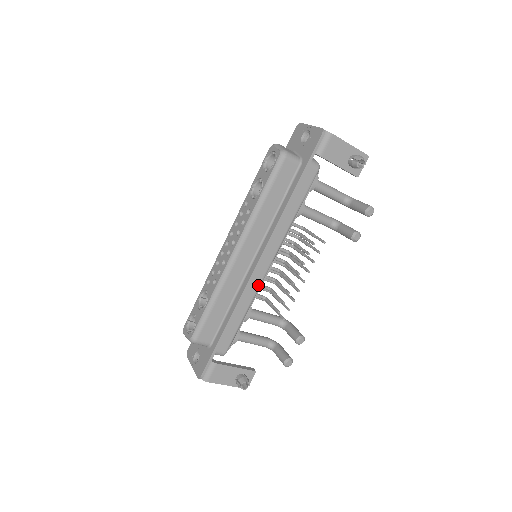
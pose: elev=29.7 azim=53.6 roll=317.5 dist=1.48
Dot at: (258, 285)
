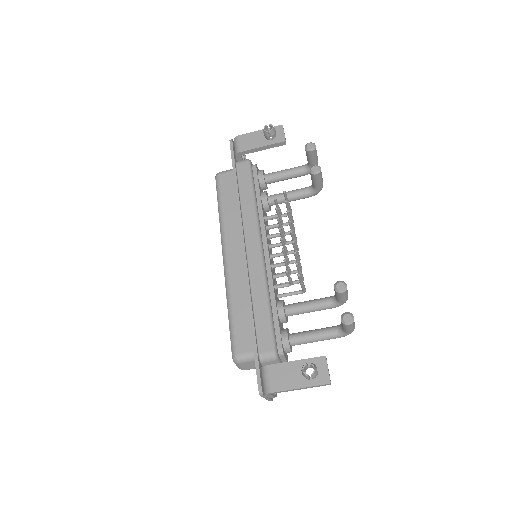
Dot at: (260, 268)
